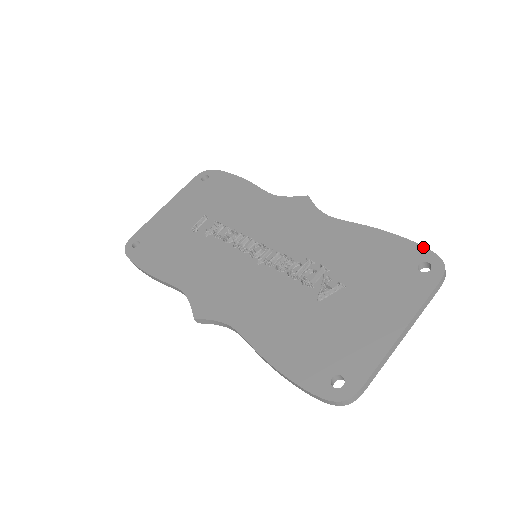
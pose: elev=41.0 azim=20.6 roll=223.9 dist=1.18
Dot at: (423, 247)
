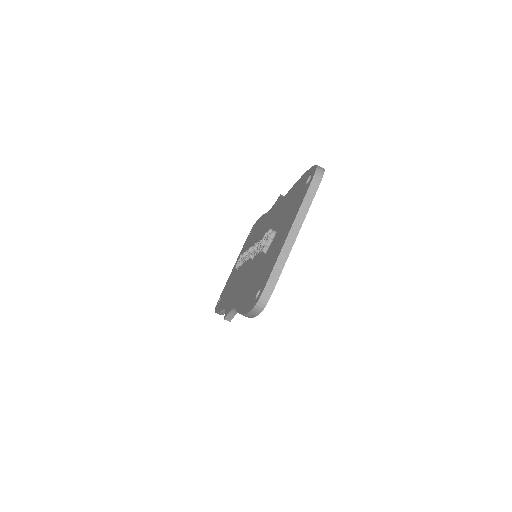
Dot at: (311, 167)
